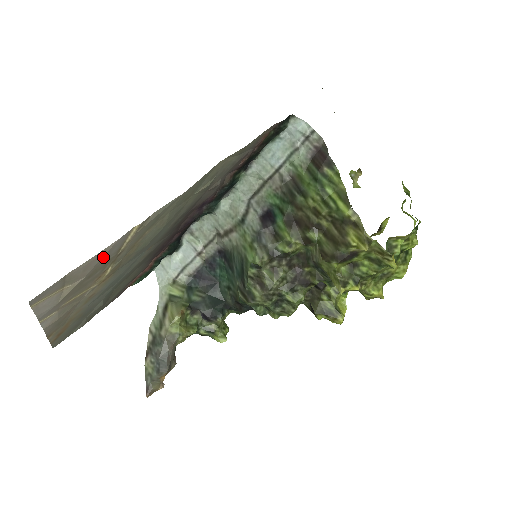
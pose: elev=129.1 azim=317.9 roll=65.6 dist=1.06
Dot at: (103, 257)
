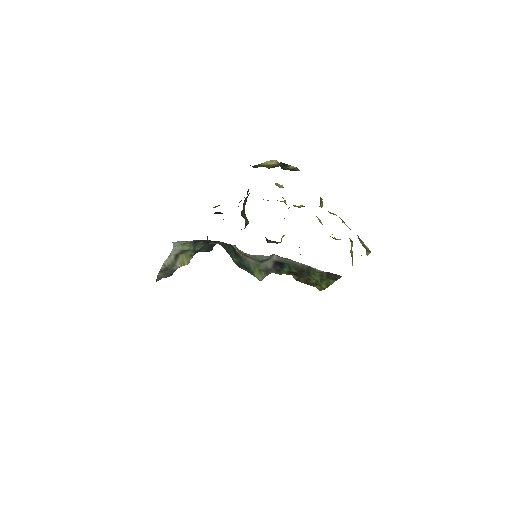
Dot at: occluded
